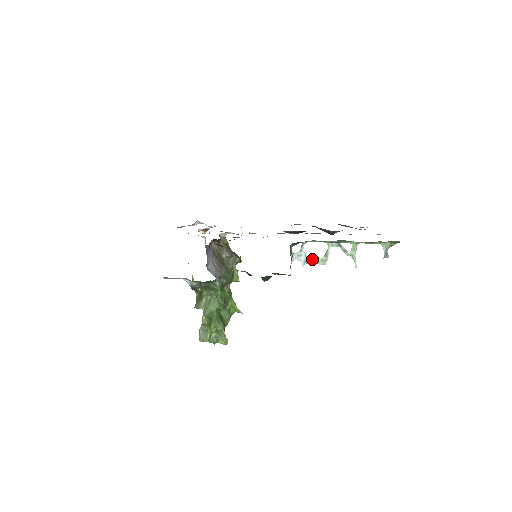
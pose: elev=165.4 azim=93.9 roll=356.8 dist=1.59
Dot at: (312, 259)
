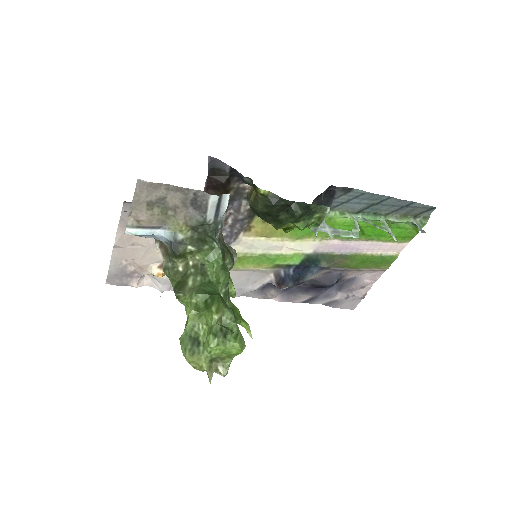
Dot at: (340, 231)
